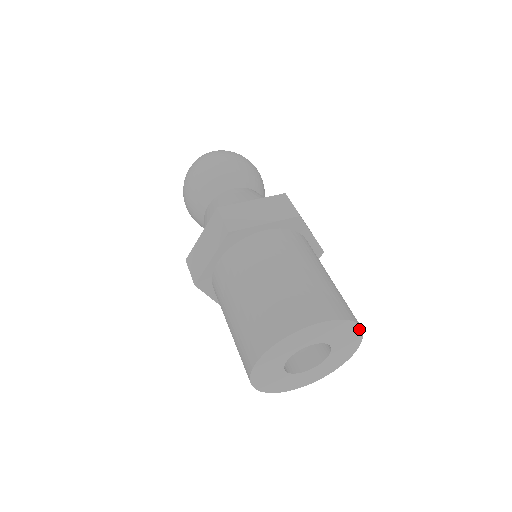
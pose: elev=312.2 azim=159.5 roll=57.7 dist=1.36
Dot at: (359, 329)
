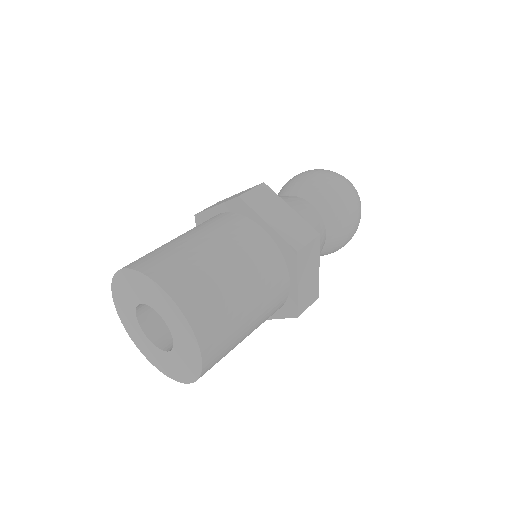
Dot at: (200, 357)
